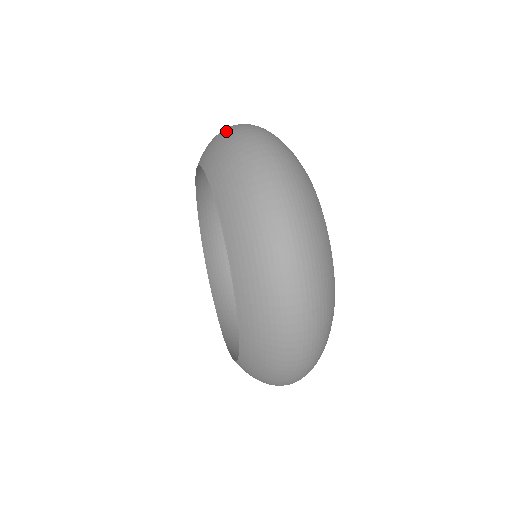
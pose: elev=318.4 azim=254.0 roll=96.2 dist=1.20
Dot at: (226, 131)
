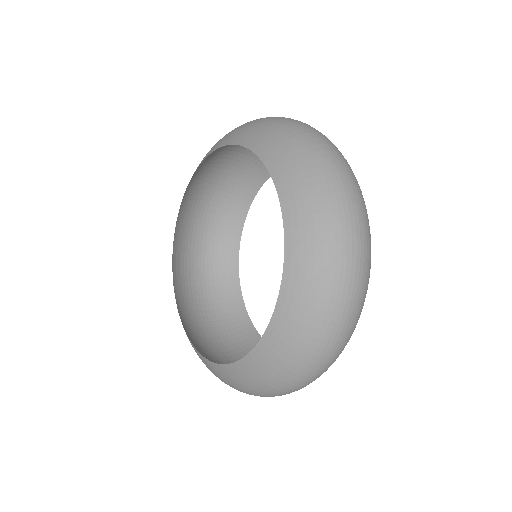
Dot at: occluded
